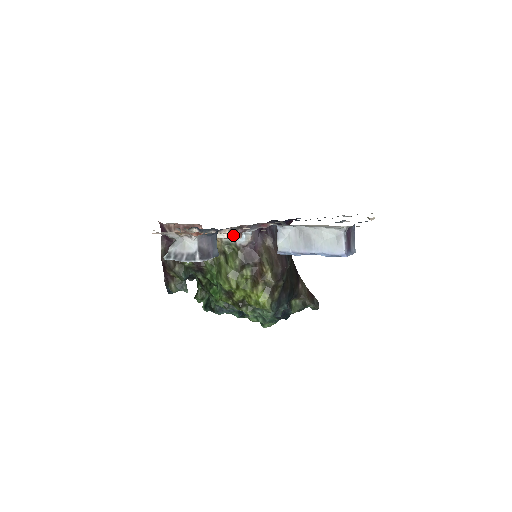
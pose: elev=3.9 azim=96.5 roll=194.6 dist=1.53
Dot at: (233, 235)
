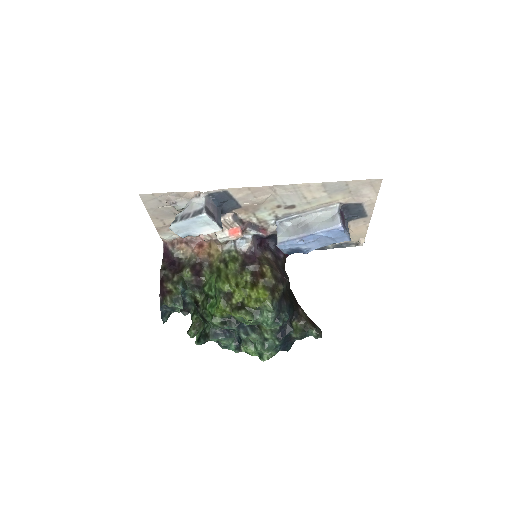
Dot at: (235, 231)
